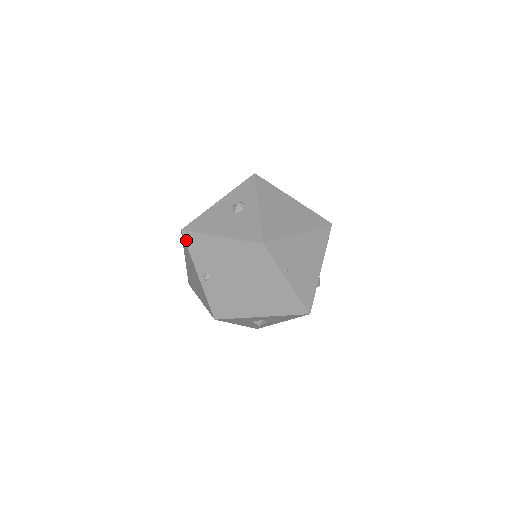
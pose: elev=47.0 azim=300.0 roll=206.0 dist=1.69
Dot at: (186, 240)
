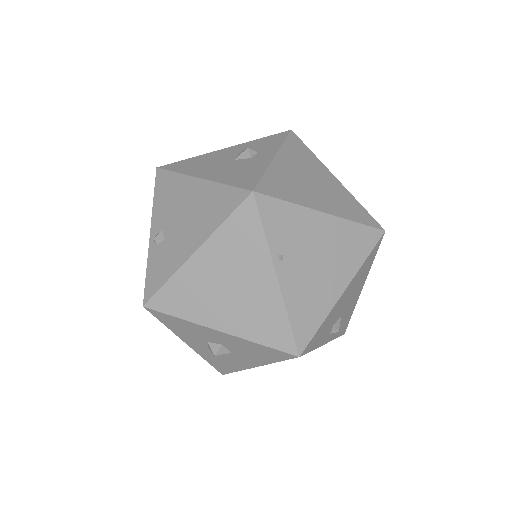
Dot at: (156, 182)
